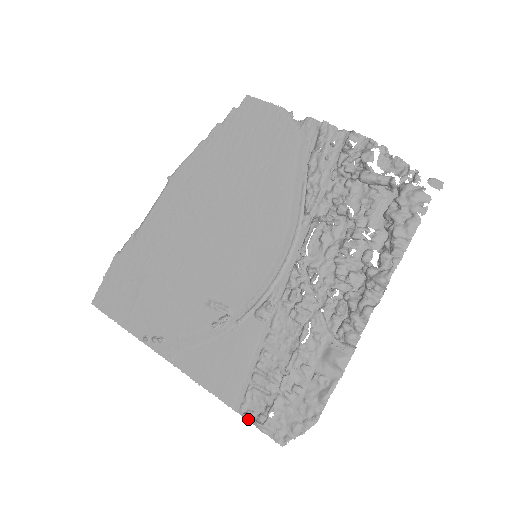
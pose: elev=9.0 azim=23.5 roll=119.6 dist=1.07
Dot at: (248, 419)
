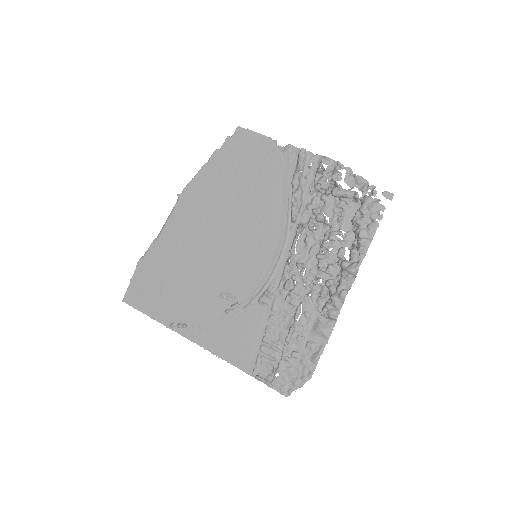
Dot at: (260, 380)
